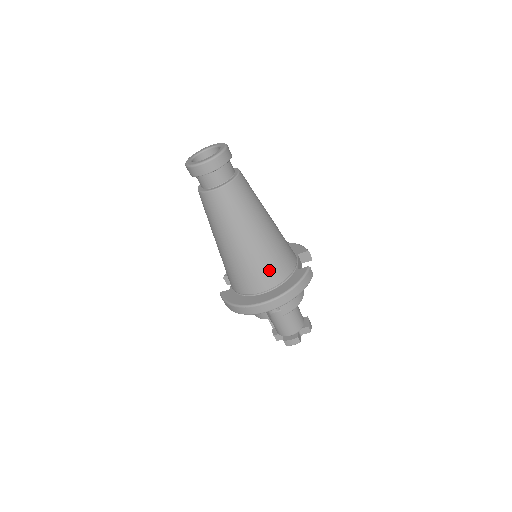
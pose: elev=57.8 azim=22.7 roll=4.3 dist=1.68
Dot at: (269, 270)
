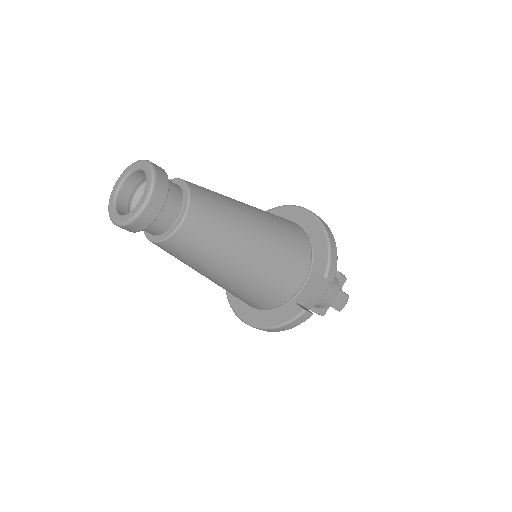
Dot at: (248, 300)
